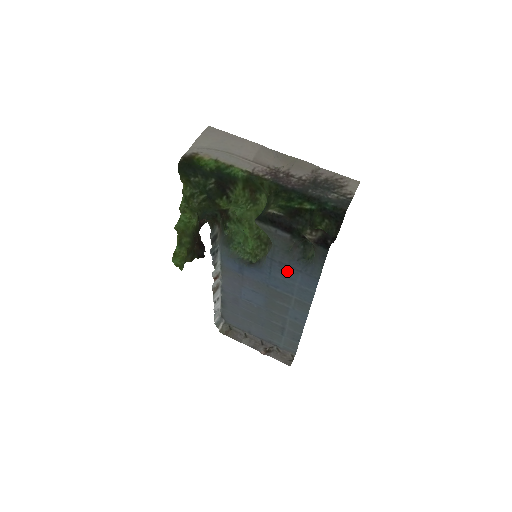
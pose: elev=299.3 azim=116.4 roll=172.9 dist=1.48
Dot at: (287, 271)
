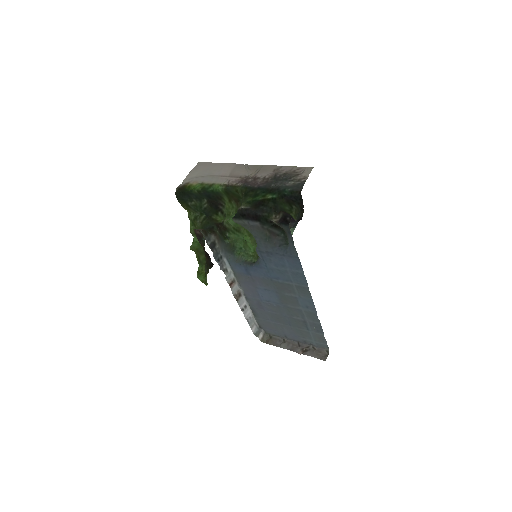
Dot at: (275, 259)
